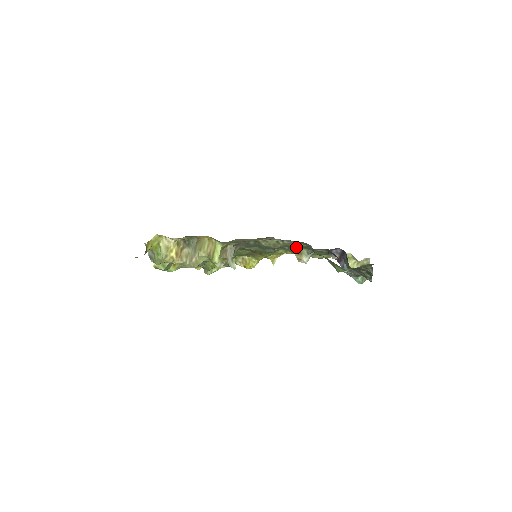
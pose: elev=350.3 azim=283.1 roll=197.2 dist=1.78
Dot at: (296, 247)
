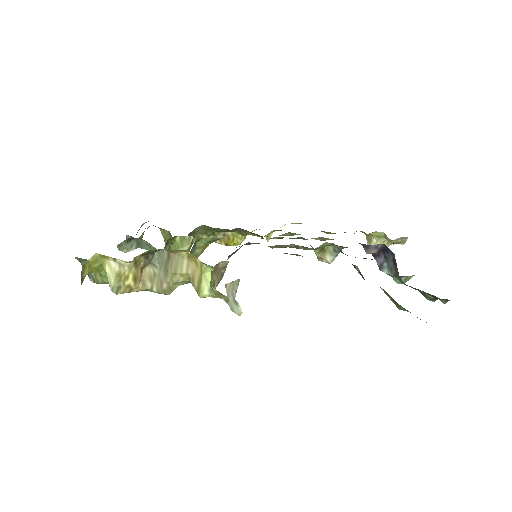
Dot at: (320, 247)
